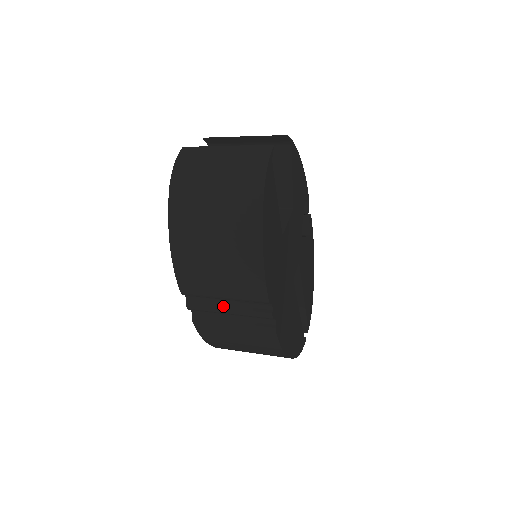
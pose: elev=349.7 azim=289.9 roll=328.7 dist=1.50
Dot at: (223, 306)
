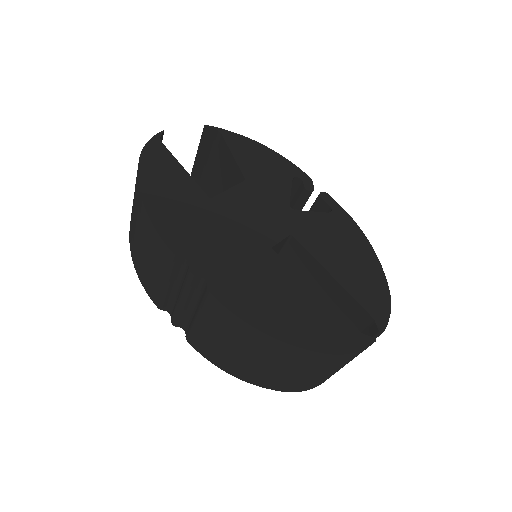
Dot at: (178, 298)
